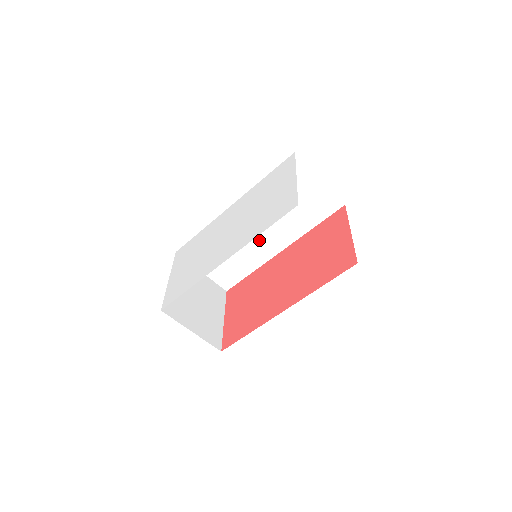
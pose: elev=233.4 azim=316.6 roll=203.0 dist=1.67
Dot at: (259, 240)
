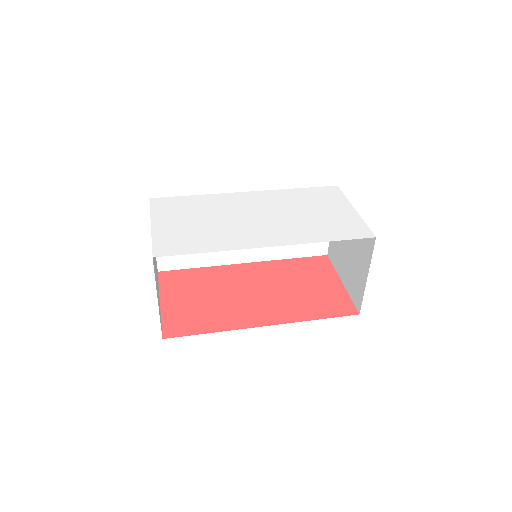
Dot at: occluded
